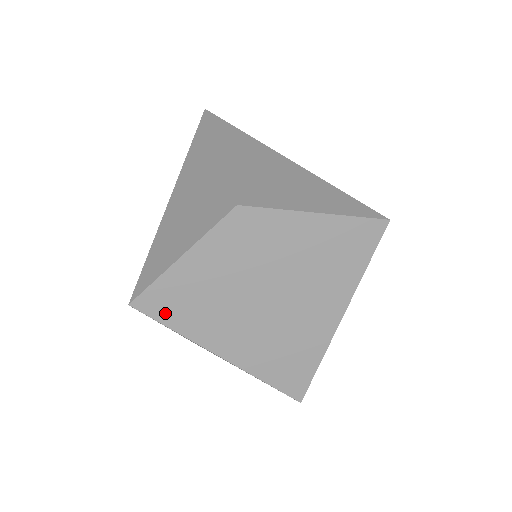
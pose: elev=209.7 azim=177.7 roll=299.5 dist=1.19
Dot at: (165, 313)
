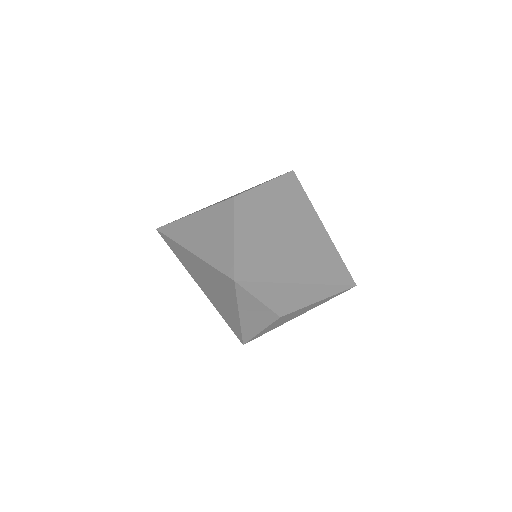
Dot at: (254, 274)
